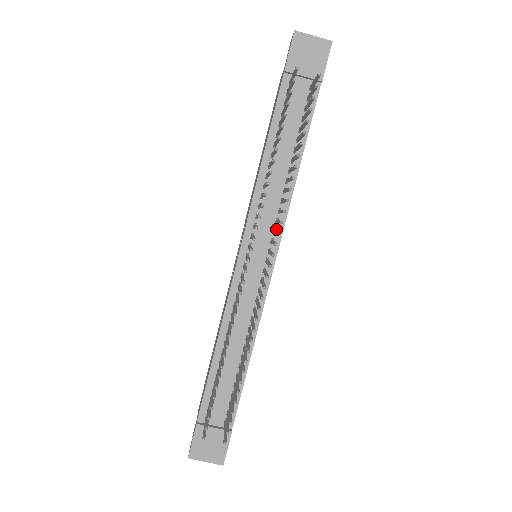
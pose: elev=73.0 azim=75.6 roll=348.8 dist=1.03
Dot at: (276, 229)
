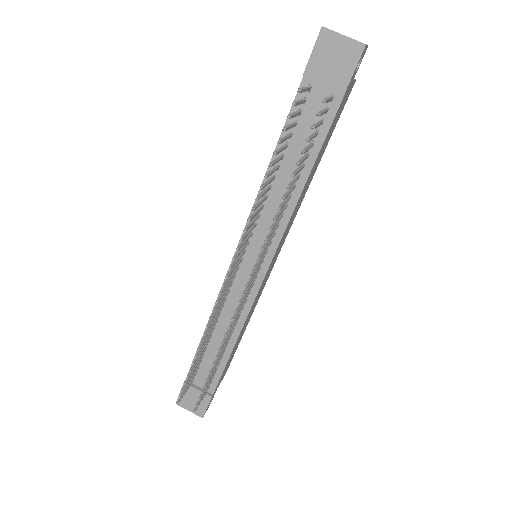
Dot at: (272, 241)
